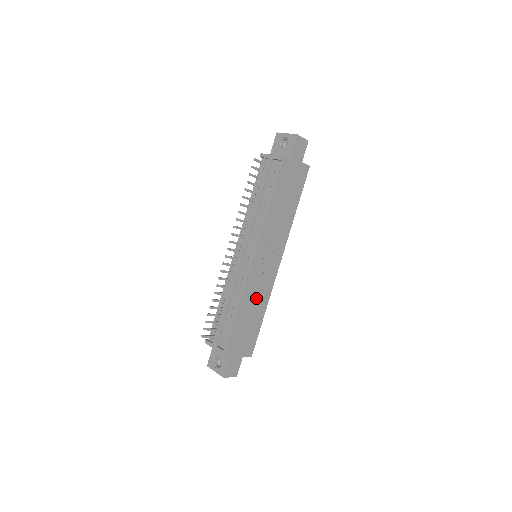
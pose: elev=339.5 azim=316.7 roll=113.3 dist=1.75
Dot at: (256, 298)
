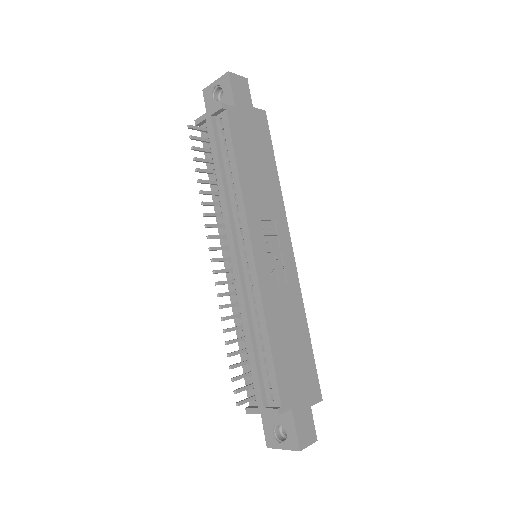
Dot at: (285, 311)
